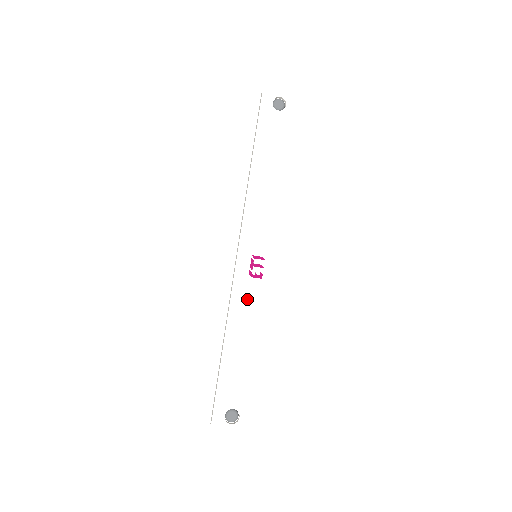
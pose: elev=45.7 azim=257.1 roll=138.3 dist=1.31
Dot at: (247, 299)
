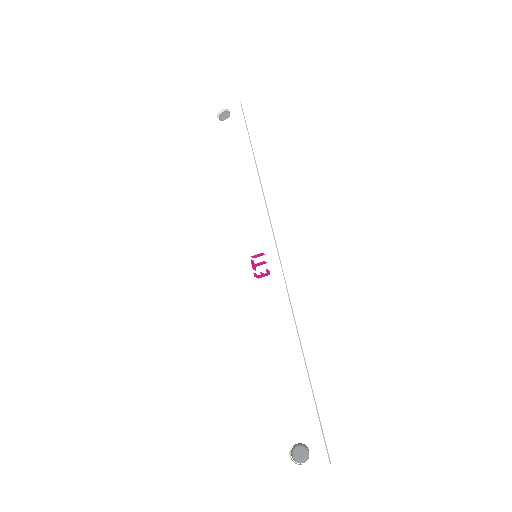
Dot at: (262, 304)
